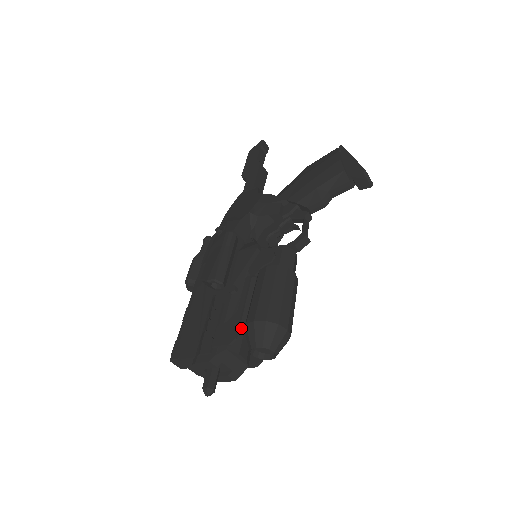
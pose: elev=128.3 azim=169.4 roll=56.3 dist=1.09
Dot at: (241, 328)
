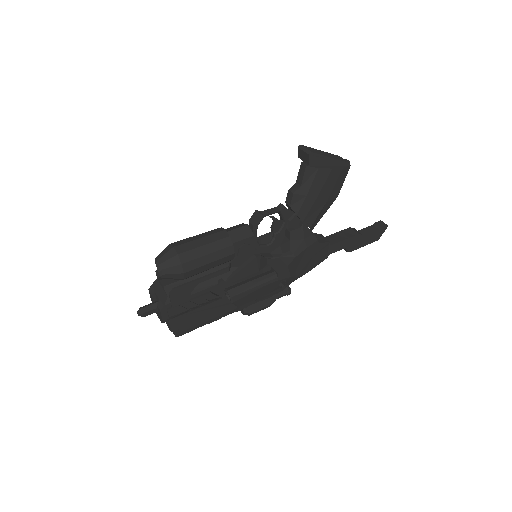
Dot at: occluded
